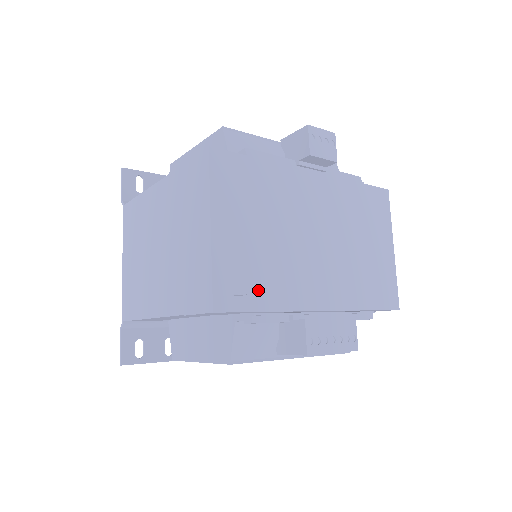
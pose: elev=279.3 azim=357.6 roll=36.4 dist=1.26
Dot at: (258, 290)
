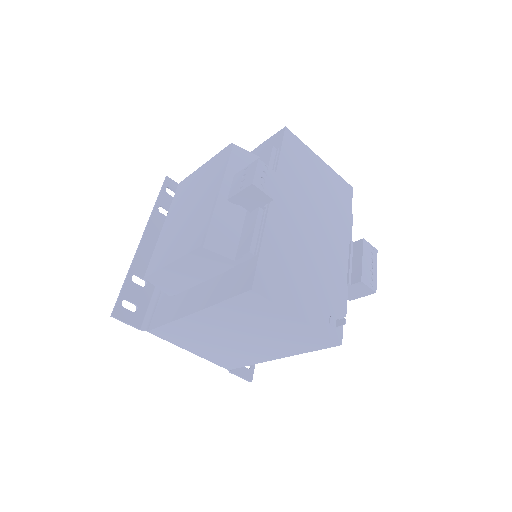
Dot at: (334, 302)
